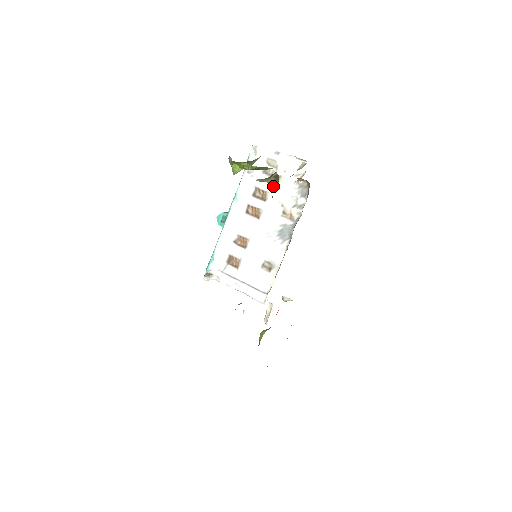
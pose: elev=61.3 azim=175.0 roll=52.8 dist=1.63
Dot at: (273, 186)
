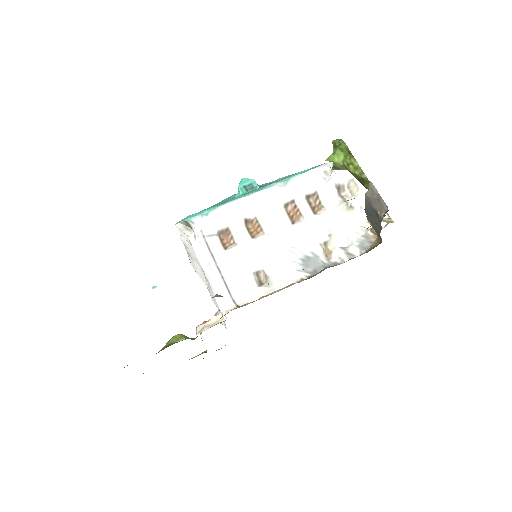
Dot at: (337, 209)
